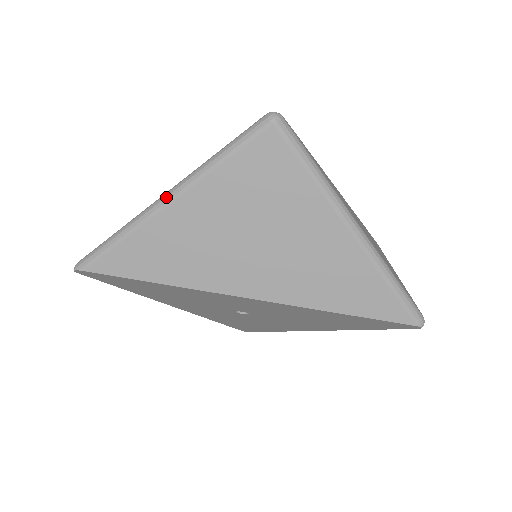
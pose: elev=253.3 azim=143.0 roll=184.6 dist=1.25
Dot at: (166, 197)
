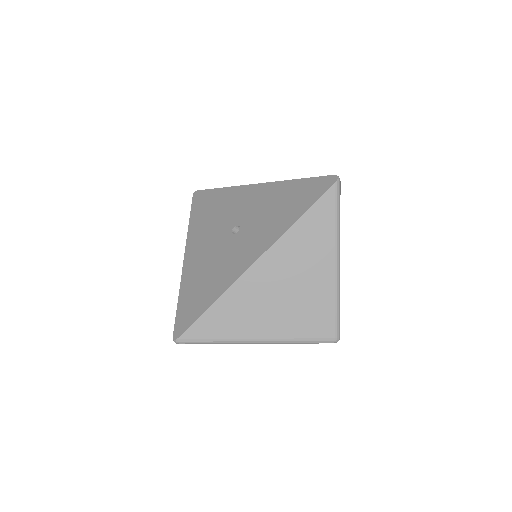
Dot at: occluded
